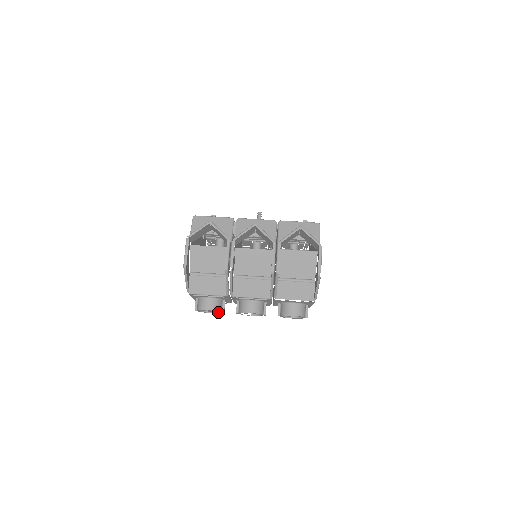
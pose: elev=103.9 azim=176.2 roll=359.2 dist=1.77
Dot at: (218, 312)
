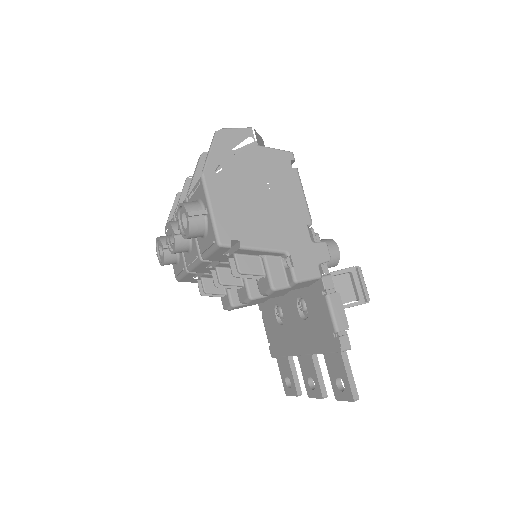
Dot at: (164, 255)
